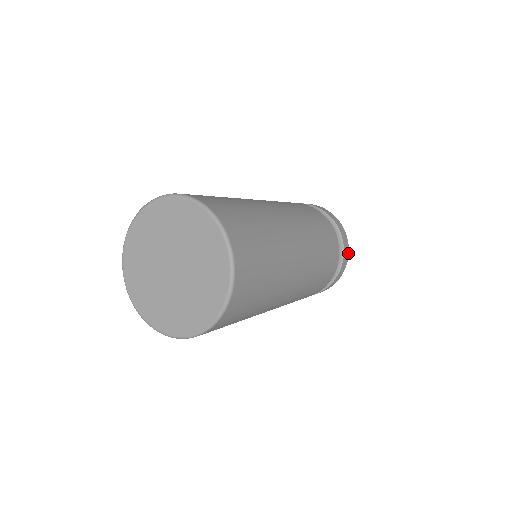
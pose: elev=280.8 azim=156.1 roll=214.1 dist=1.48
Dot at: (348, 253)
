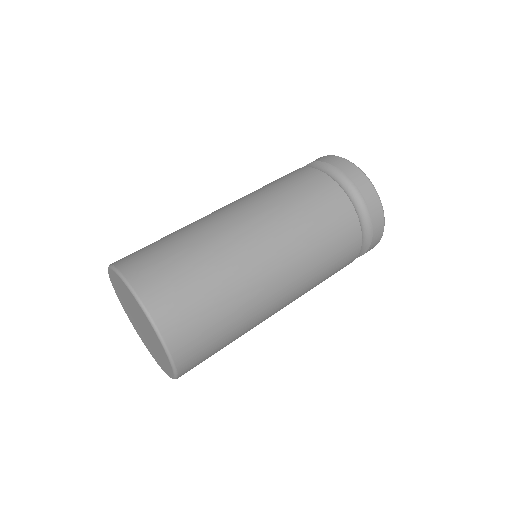
Dot at: (378, 242)
